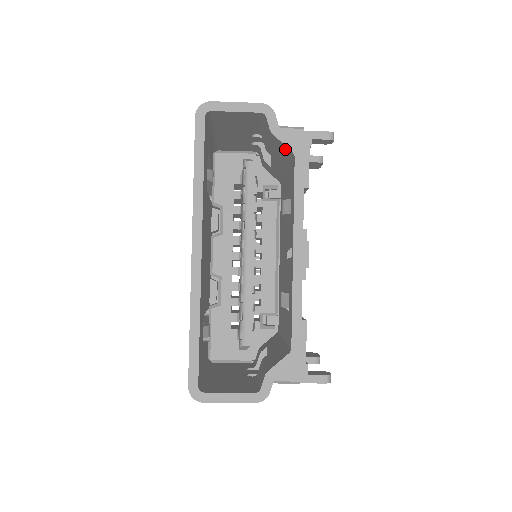
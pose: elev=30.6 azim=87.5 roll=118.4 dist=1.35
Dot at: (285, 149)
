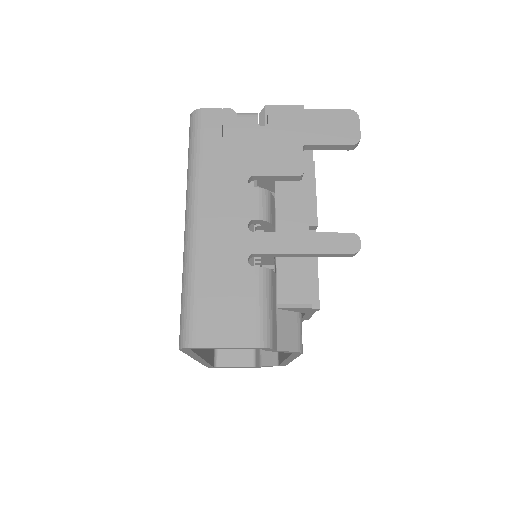
Dot at: occluded
